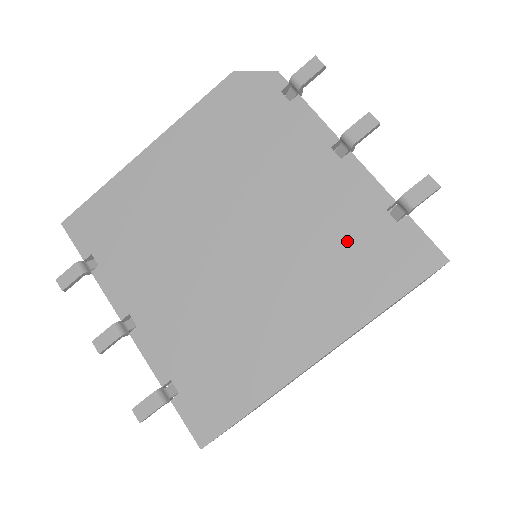
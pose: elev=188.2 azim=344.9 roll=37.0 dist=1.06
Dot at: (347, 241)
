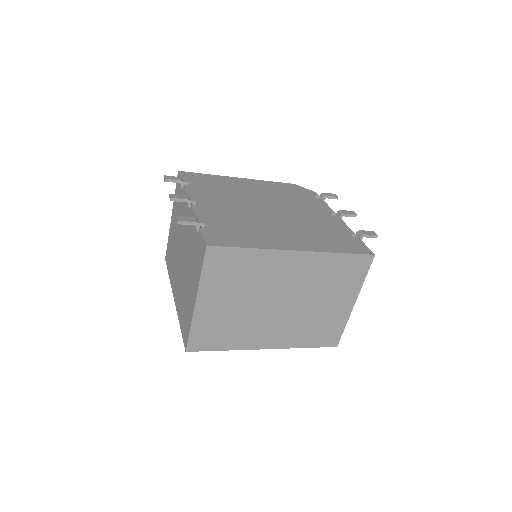
Dot at: (328, 232)
